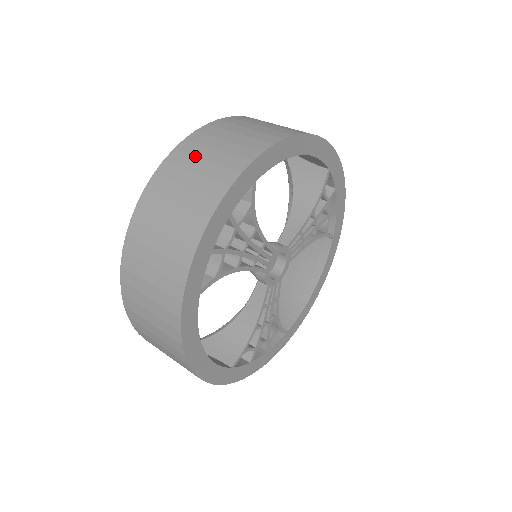
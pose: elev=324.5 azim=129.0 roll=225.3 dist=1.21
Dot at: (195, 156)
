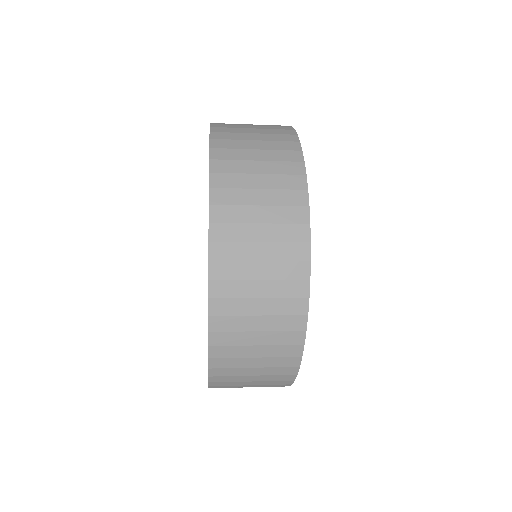
Dot at: (237, 124)
